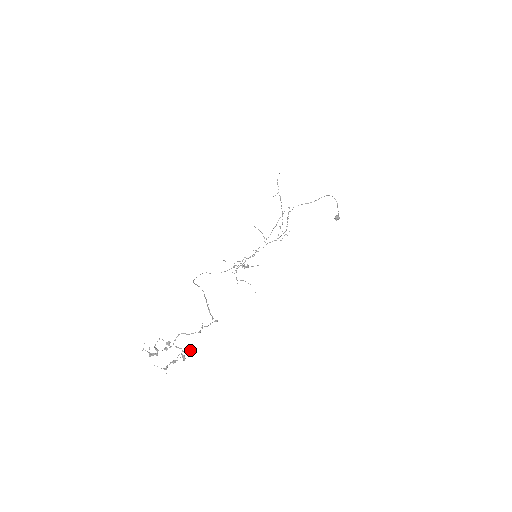
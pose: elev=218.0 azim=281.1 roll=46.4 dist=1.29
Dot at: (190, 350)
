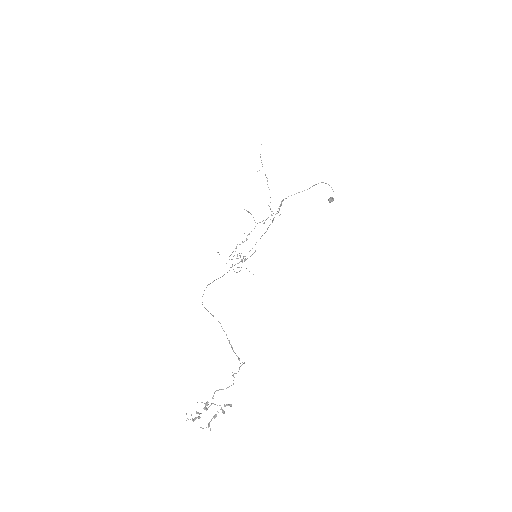
Dot at: (228, 405)
